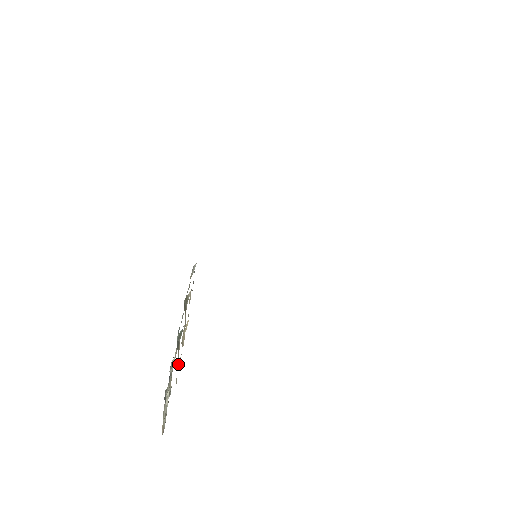
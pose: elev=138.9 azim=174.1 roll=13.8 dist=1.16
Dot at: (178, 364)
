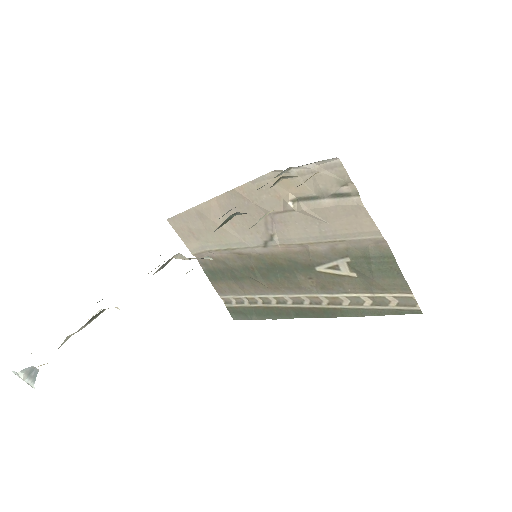
Dot at: occluded
